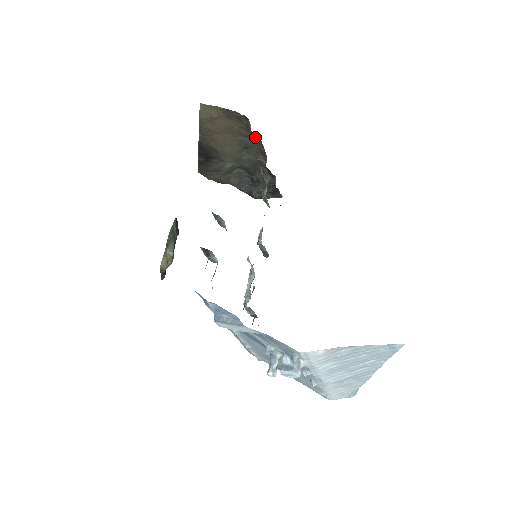
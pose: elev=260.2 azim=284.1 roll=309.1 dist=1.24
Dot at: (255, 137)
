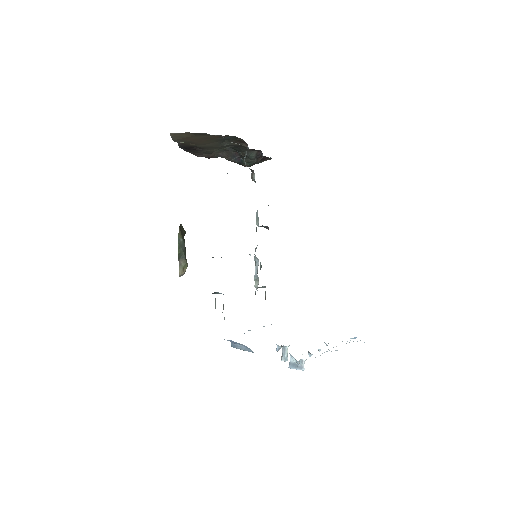
Dot at: (231, 136)
